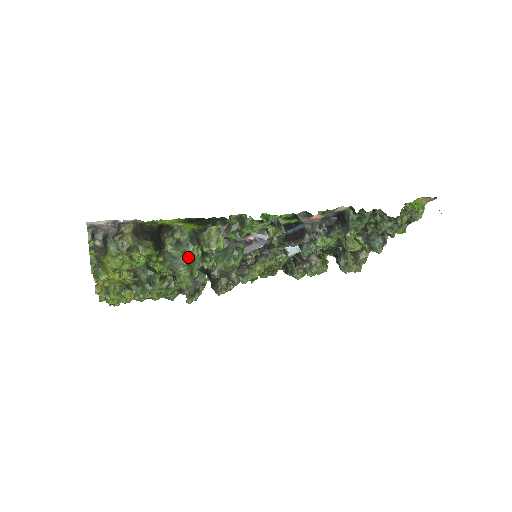
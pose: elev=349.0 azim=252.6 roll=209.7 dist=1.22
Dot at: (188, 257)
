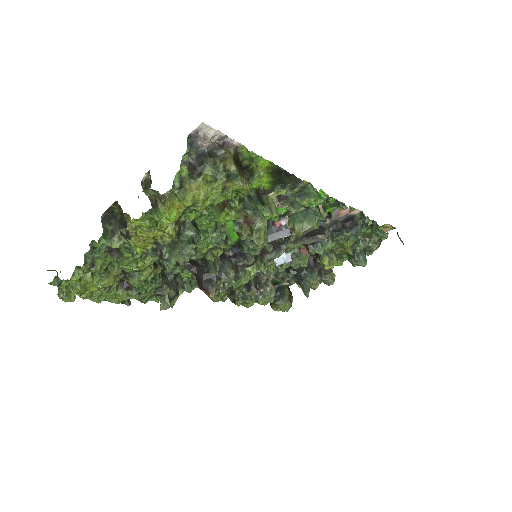
Dot at: occluded
